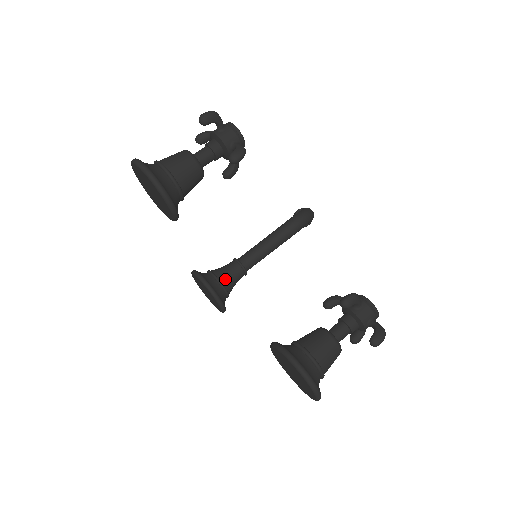
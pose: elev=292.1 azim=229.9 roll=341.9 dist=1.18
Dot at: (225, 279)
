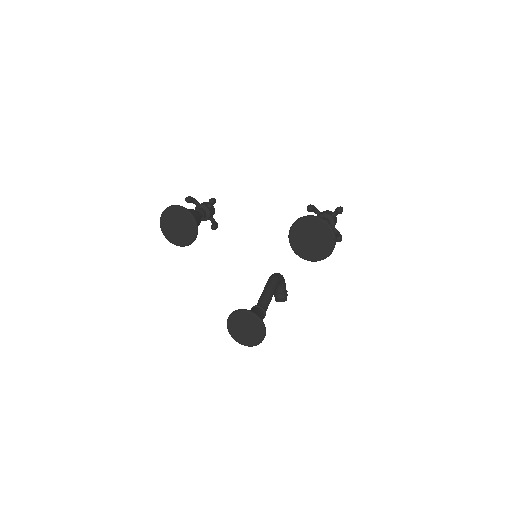
Dot at: occluded
